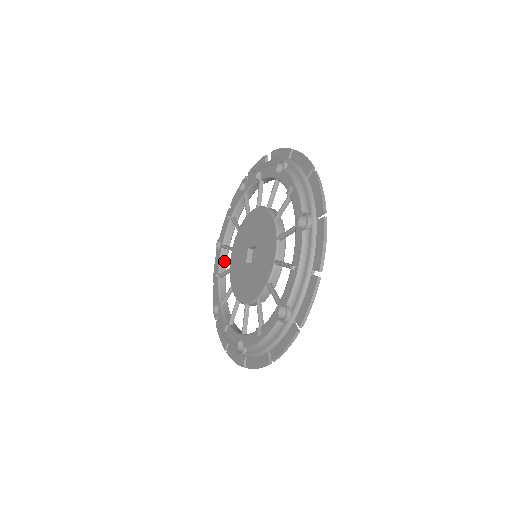
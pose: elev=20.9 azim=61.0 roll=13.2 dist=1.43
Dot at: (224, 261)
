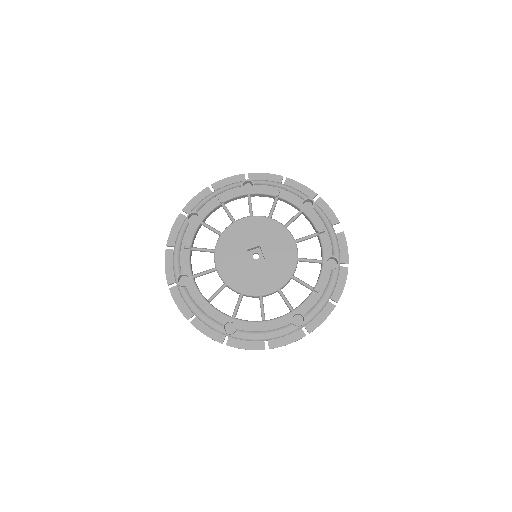
Dot at: (236, 199)
